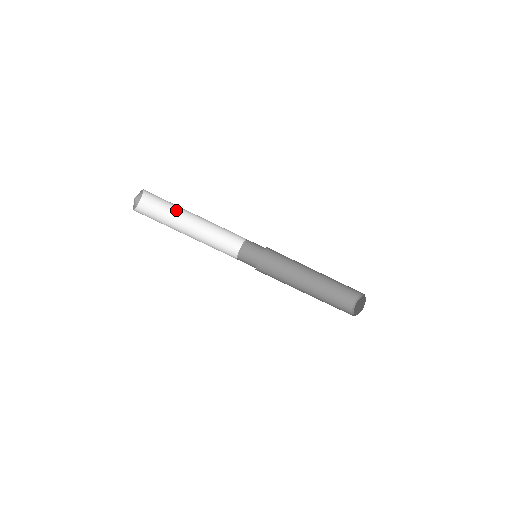
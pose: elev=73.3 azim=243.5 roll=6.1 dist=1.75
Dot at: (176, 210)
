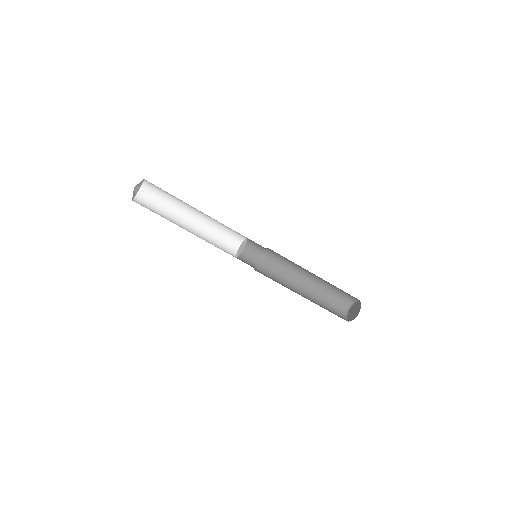
Dot at: (171, 211)
